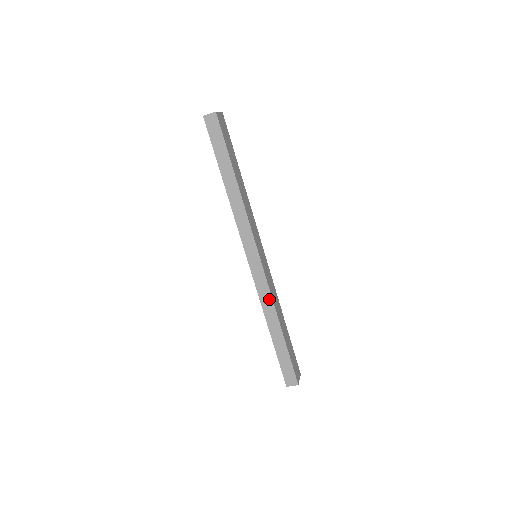
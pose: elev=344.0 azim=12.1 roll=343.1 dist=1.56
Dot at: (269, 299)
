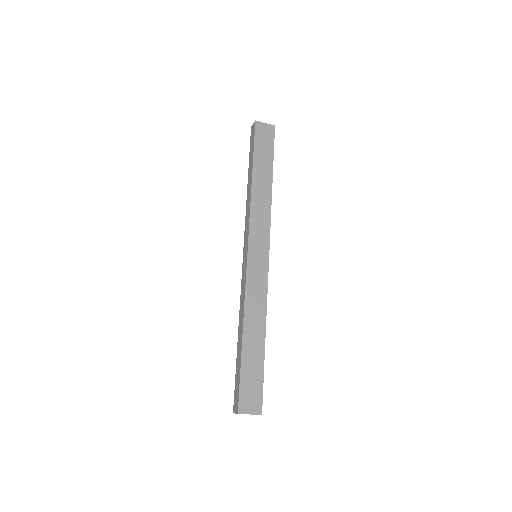
Dot at: (243, 299)
